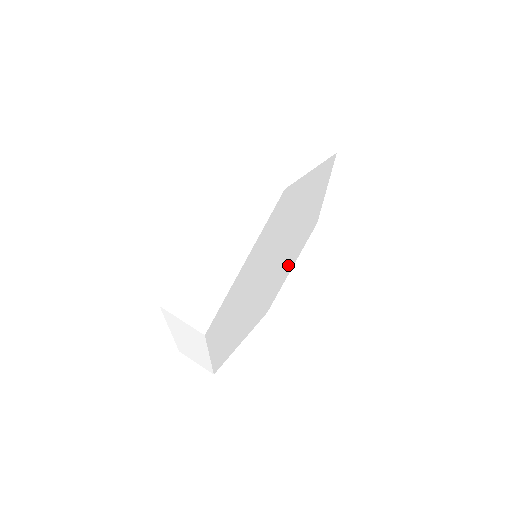
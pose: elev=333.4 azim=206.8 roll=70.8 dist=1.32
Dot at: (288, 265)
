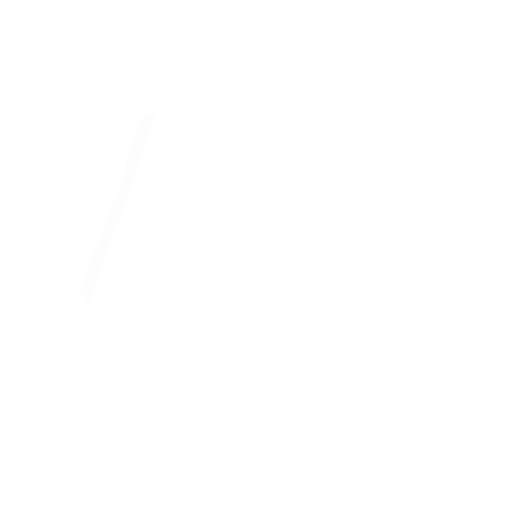
Dot at: (346, 284)
